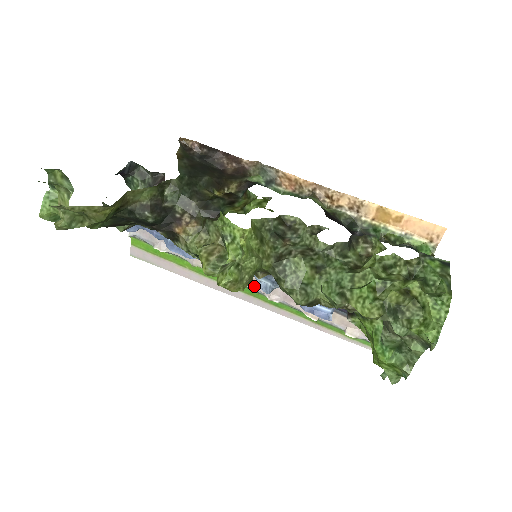
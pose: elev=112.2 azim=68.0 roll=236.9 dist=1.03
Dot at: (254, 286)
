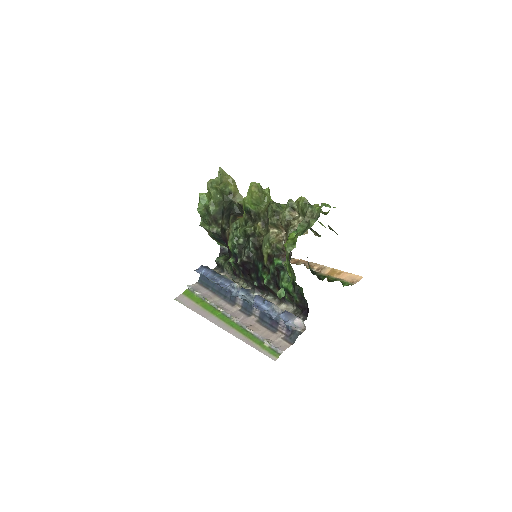
Dot at: (229, 312)
